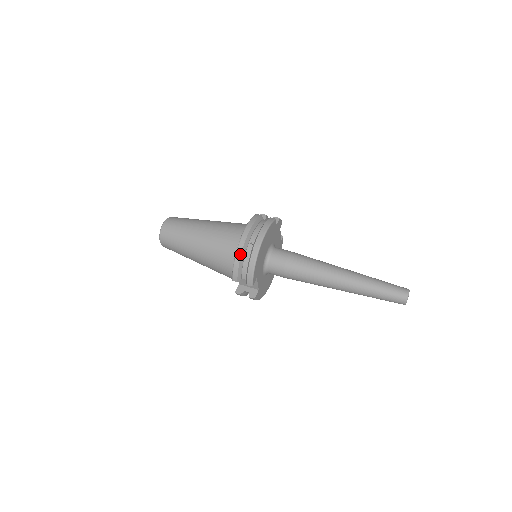
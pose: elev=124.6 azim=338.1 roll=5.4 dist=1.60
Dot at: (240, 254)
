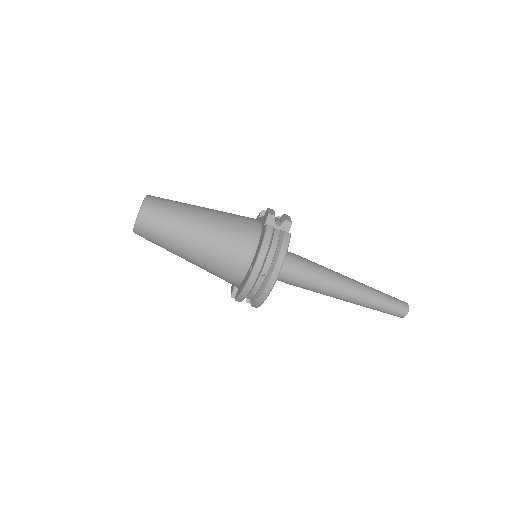
Dot at: (251, 286)
